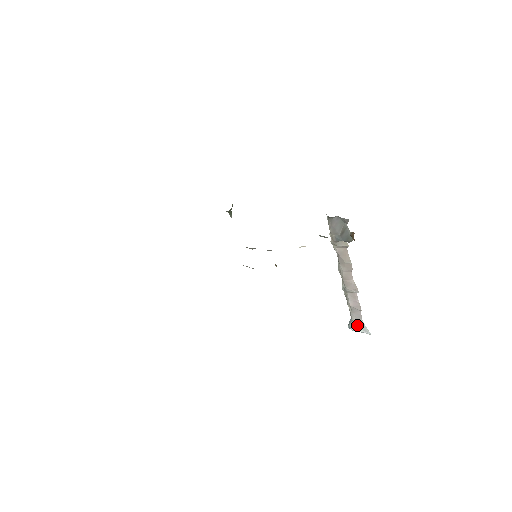
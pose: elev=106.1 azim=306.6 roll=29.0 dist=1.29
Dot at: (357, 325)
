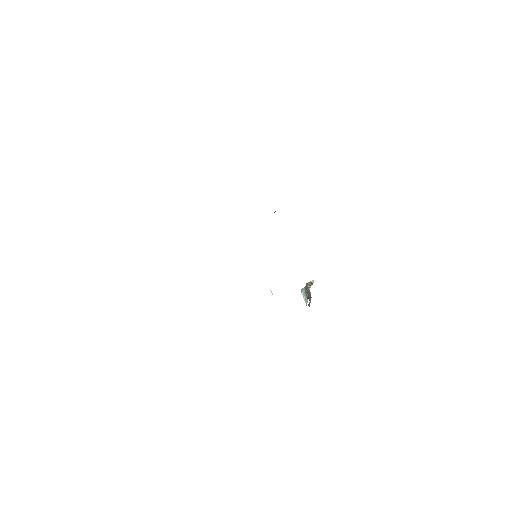
Dot at: (305, 295)
